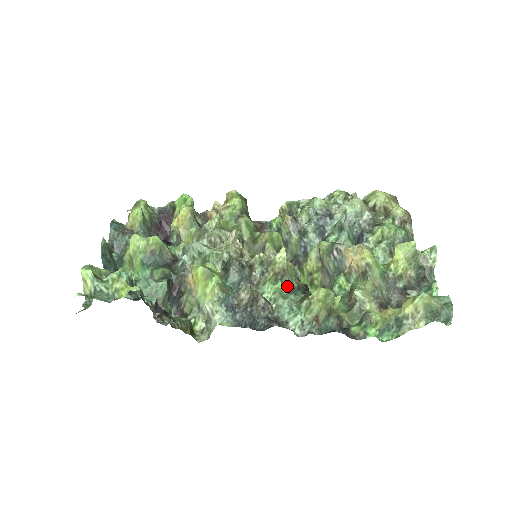
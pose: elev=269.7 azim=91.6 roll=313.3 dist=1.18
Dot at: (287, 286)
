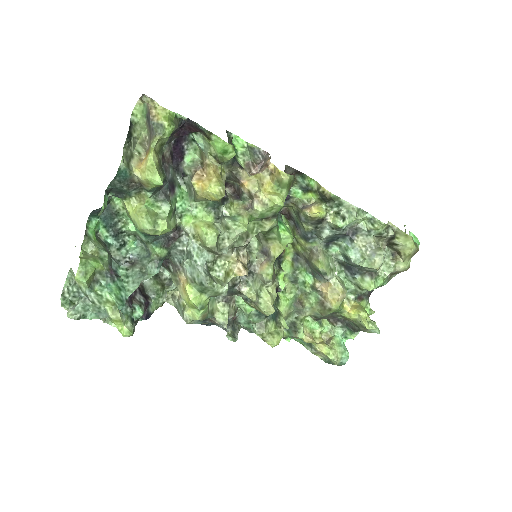
Dot at: occluded
